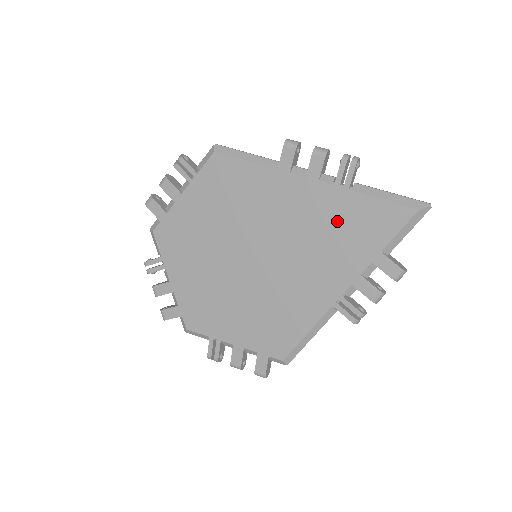
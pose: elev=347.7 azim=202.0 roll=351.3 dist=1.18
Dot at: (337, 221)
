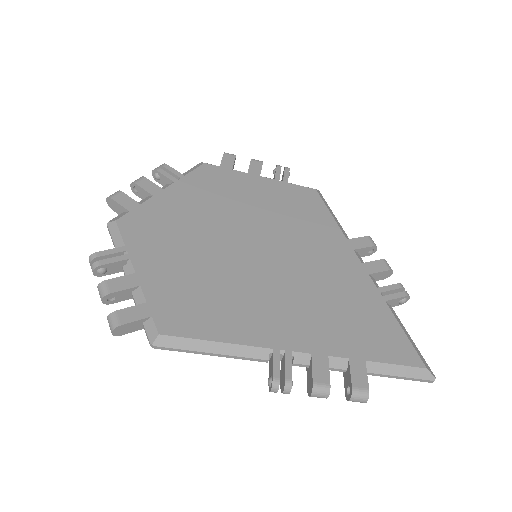
Dot at: (354, 306)
